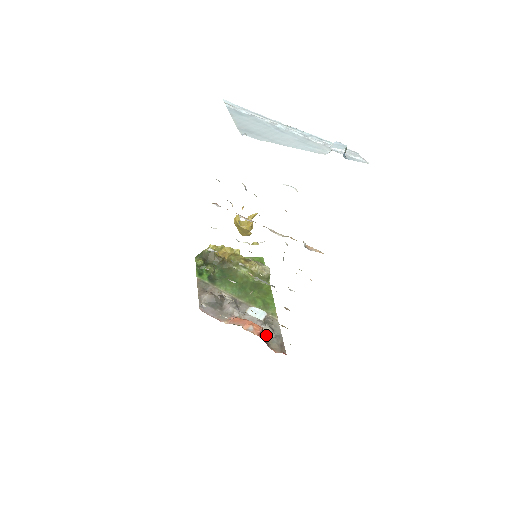
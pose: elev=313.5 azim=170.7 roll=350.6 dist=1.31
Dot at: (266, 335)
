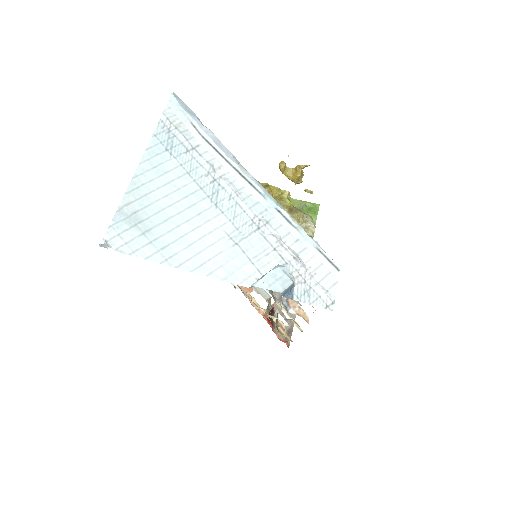
Dot at: occluded
